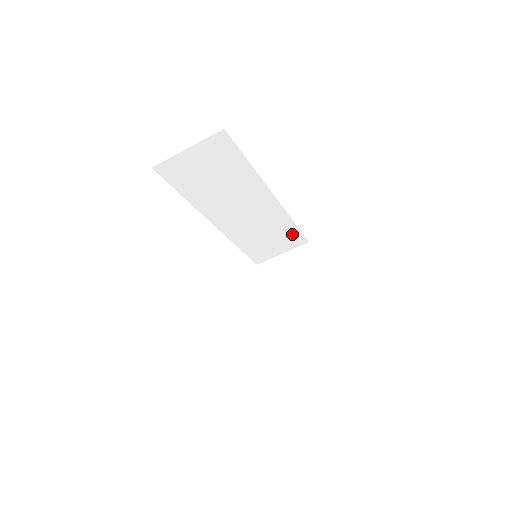
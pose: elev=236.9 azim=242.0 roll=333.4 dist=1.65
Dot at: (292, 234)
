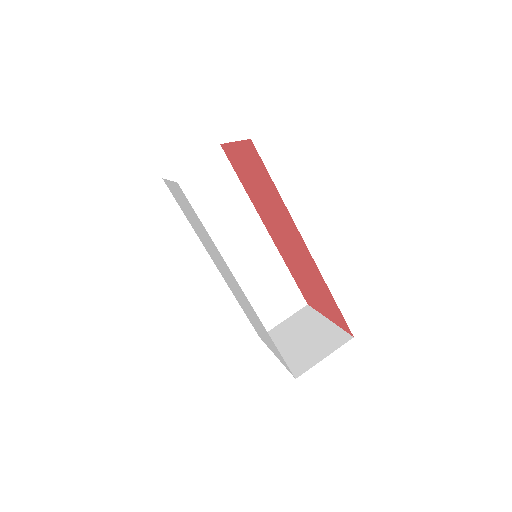
Dot at: (289, 289)
